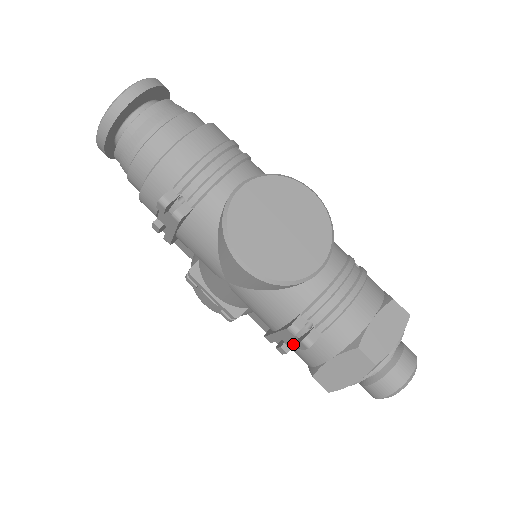
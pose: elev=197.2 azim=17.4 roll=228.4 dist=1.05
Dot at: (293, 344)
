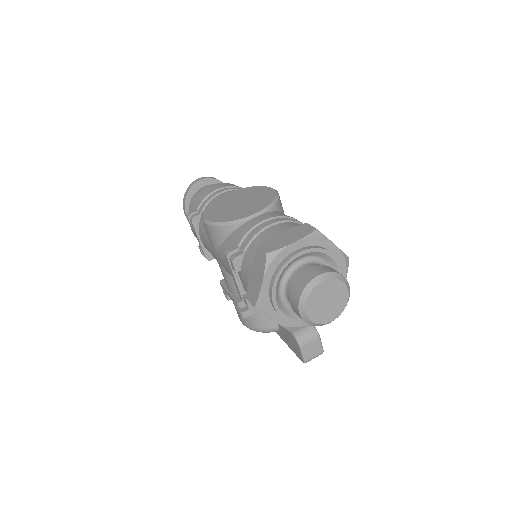
Dot at: occluded
